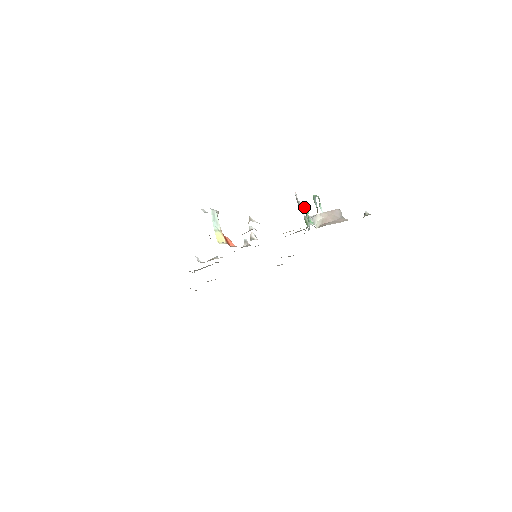
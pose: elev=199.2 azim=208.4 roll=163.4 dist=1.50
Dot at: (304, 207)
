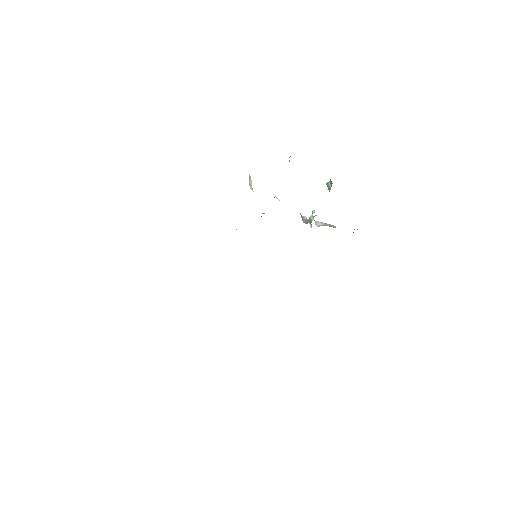
Dot at: occluded
